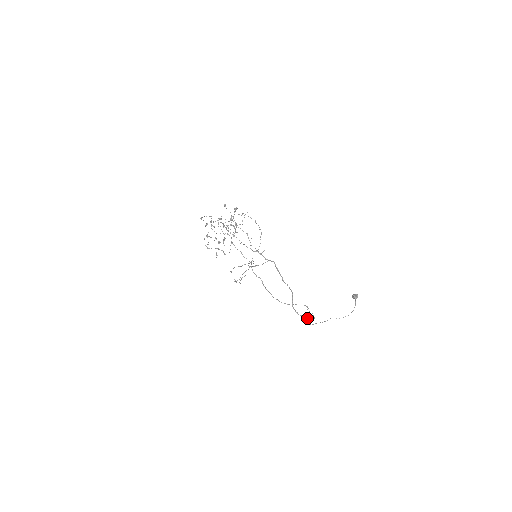
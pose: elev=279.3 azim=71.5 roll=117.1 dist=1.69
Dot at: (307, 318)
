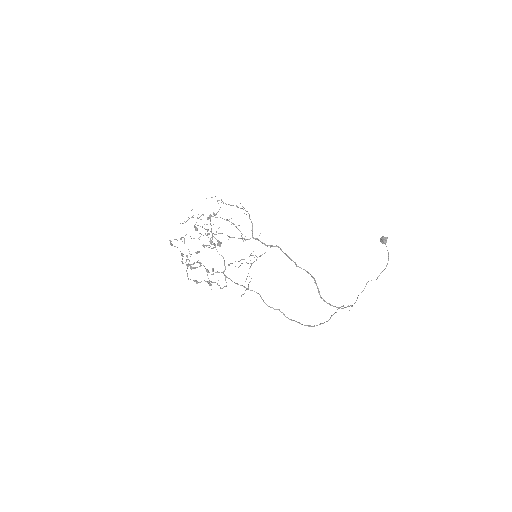
Dot at: (343, 308)
